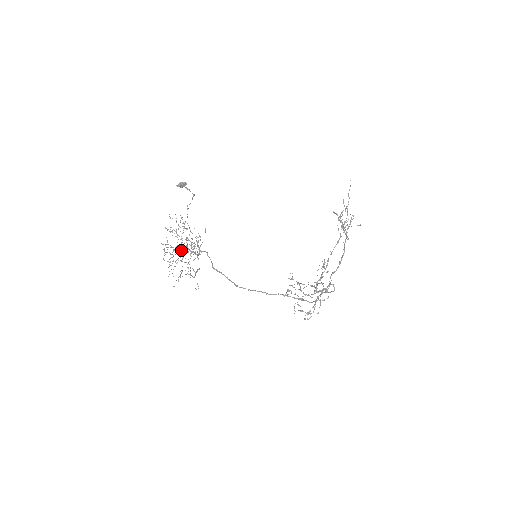
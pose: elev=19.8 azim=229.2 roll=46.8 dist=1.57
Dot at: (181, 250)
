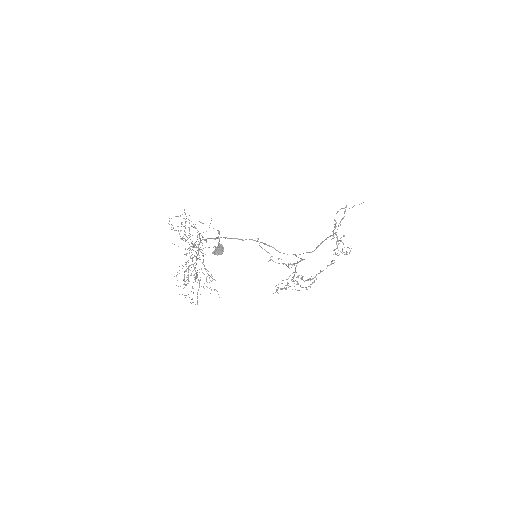
Dot at: occluded
